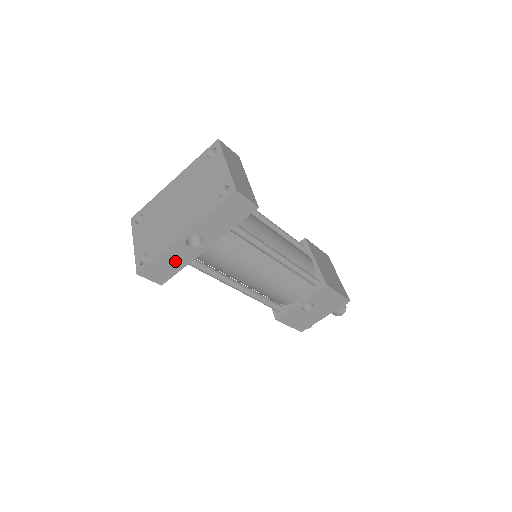
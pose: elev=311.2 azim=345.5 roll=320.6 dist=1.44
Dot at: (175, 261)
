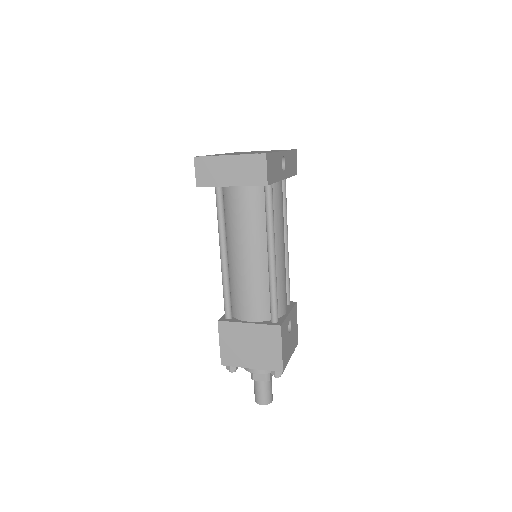
Dot at: (276, 169)
